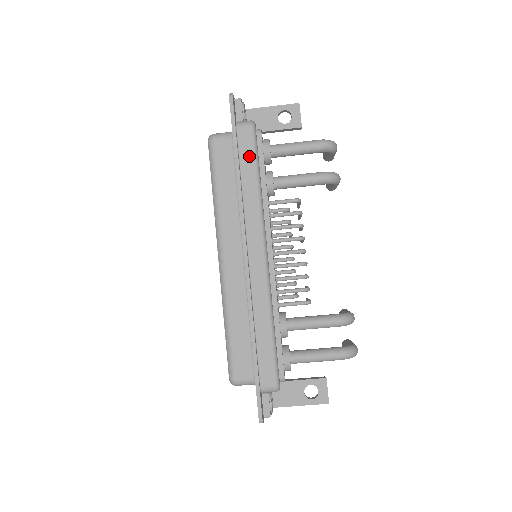
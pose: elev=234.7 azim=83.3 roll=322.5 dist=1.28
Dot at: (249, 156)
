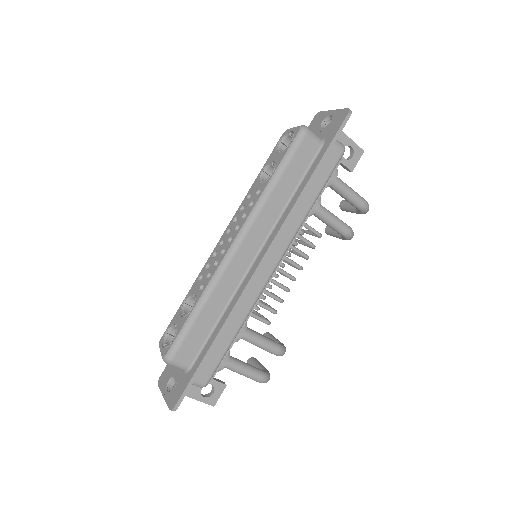
Dot at: (324, 175)
